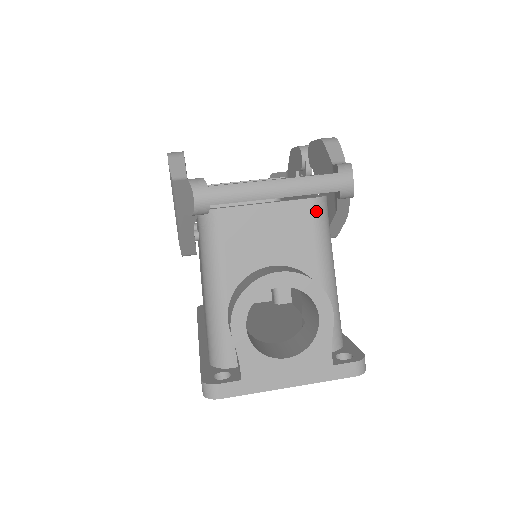
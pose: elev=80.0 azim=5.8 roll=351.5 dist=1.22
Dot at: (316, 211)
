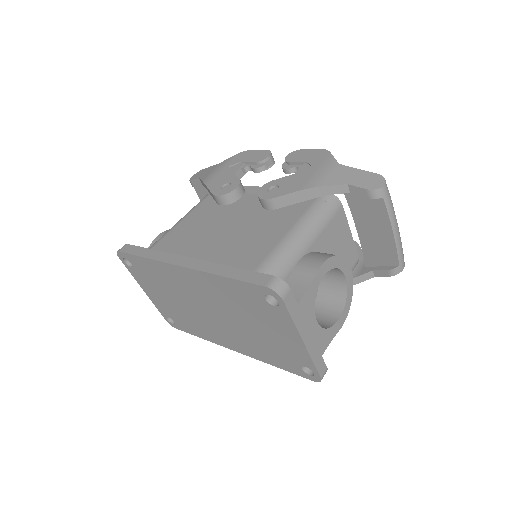
Dot at: (355, 266)
